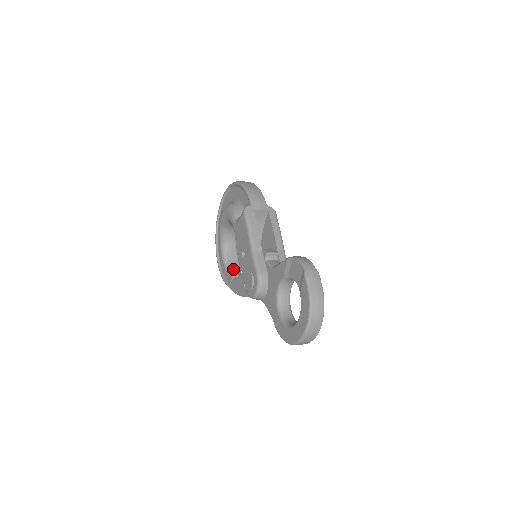
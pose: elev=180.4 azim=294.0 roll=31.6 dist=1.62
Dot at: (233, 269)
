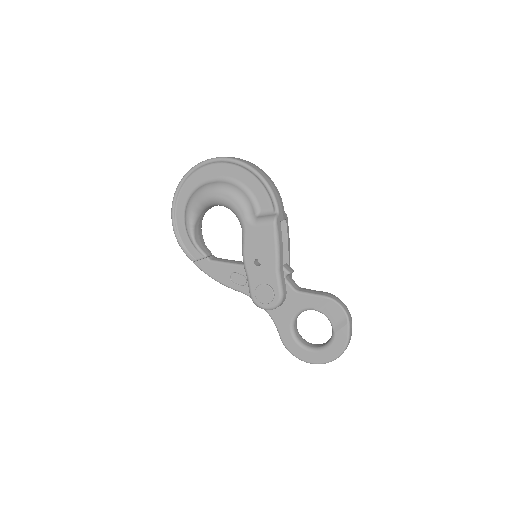
Dot at: (201, 243)
